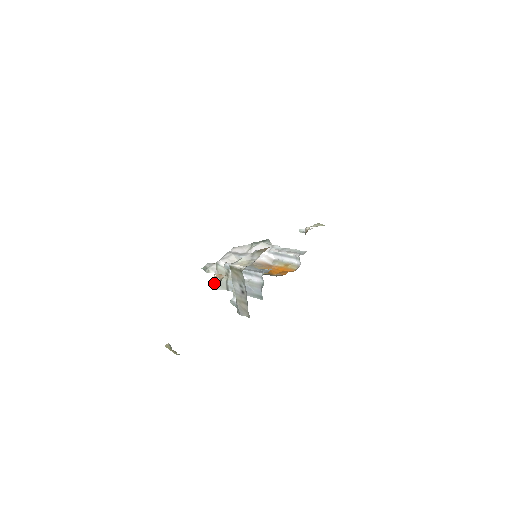
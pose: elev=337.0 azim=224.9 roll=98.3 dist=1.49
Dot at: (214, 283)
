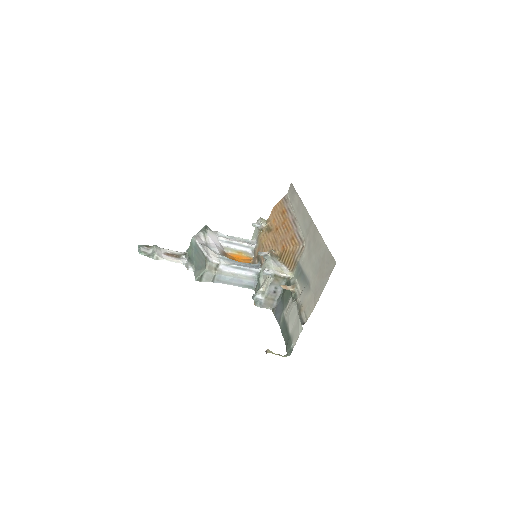
Dot at: (200, 277)
